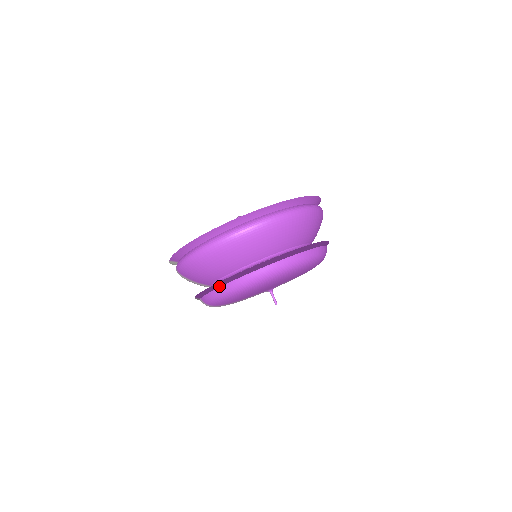
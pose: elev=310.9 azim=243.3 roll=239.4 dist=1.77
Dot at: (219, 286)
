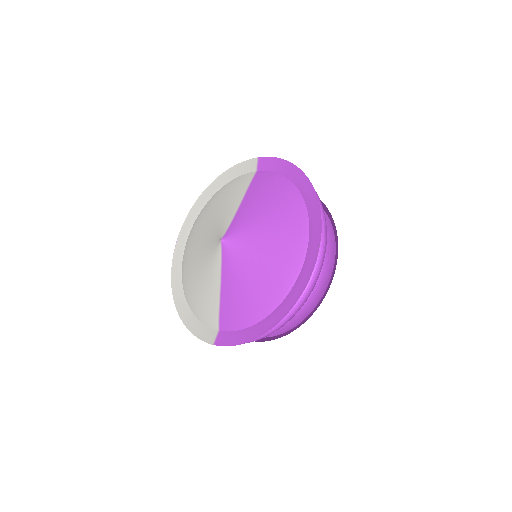
Dot at: (294, 328)
